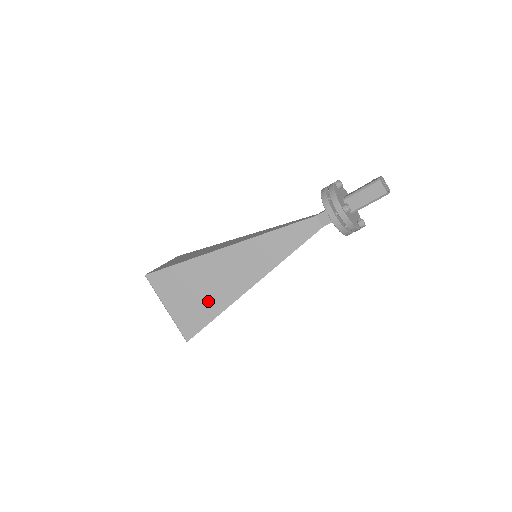
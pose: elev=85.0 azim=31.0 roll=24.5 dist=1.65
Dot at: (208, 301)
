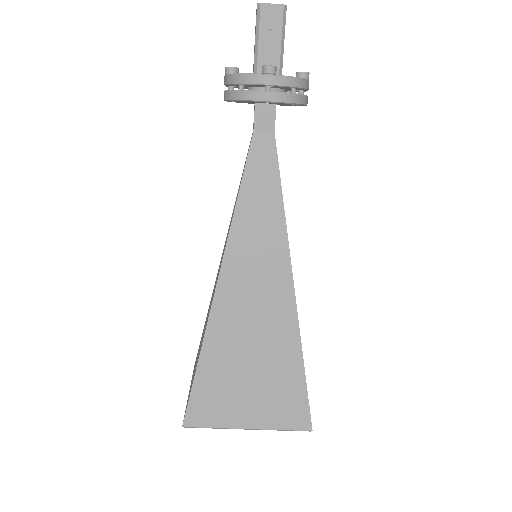
Dot at: (274, 361)
